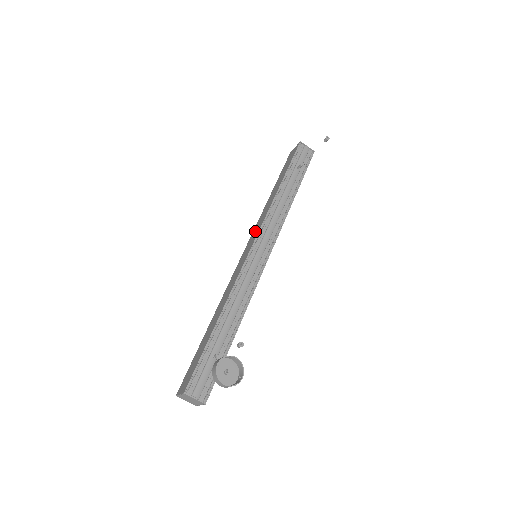
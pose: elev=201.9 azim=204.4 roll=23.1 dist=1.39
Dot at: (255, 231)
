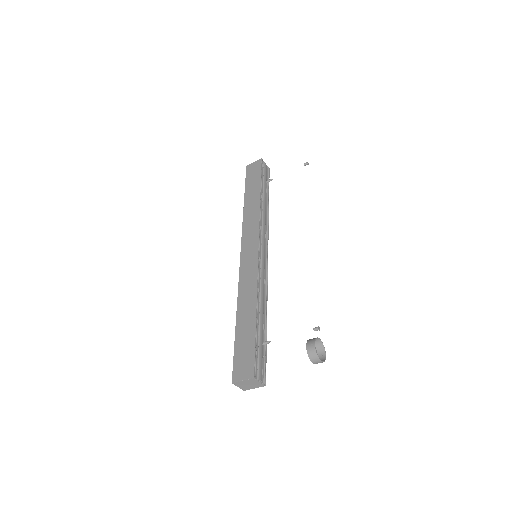
Dot at: (249, 234)
